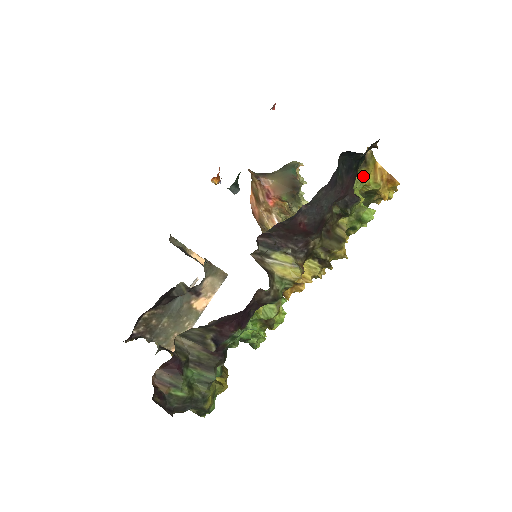
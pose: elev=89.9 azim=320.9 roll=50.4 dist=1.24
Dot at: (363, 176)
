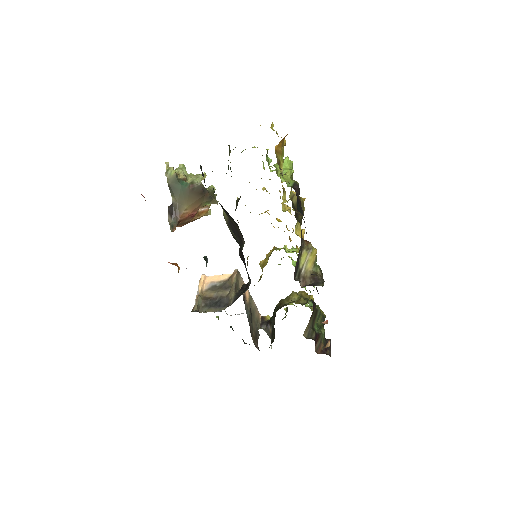
Dot at: (282, 170)
